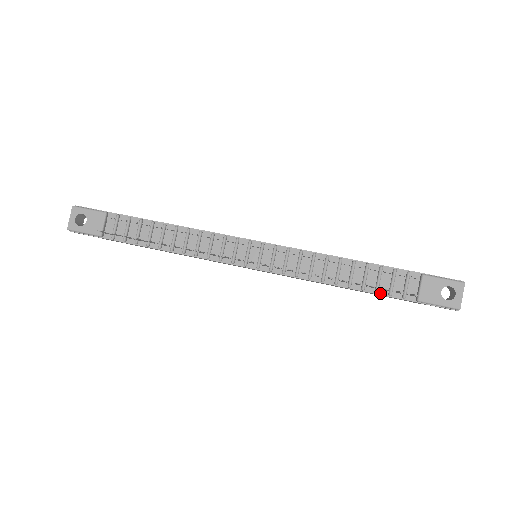
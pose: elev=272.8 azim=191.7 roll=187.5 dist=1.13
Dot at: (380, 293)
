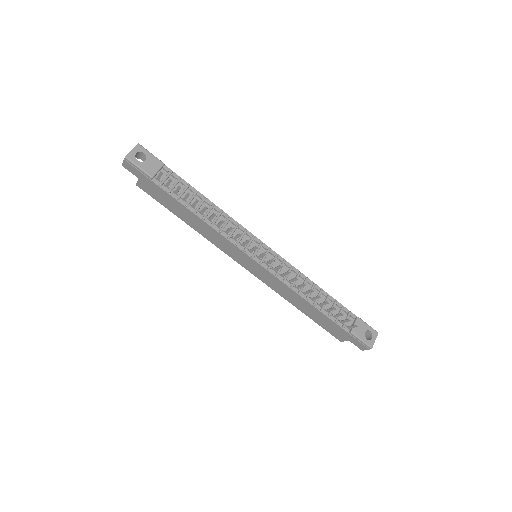
Dot at: (331, 318)
